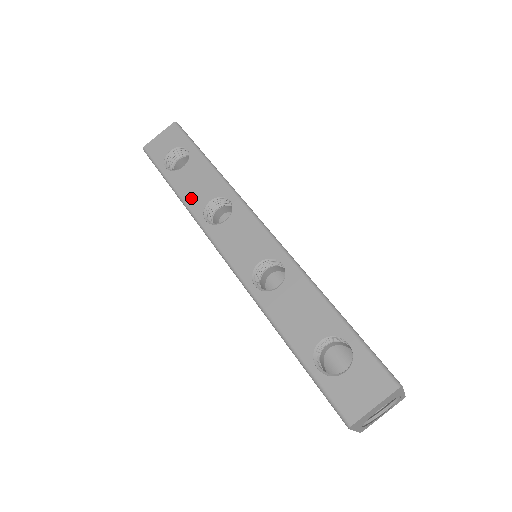
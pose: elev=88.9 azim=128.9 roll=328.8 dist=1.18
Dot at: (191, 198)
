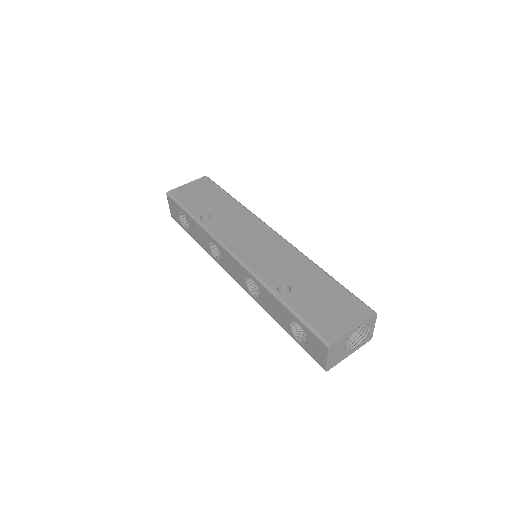
Dot at: (204, 246)
